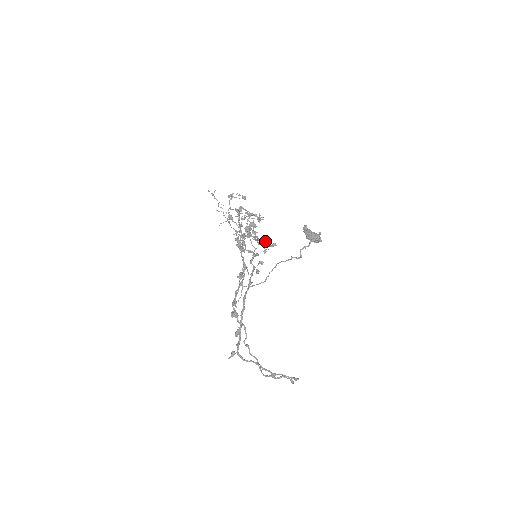
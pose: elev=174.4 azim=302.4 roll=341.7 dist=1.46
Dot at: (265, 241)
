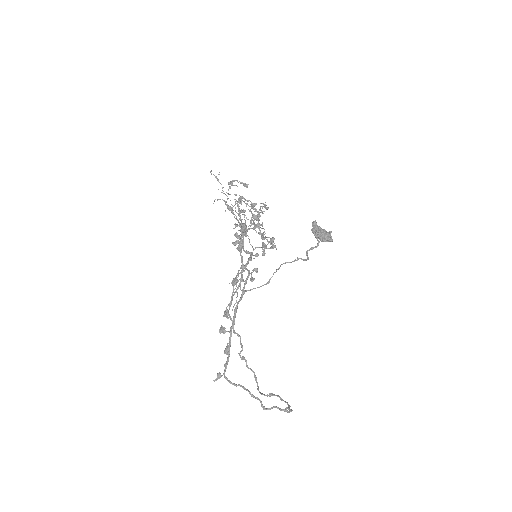
Dot at: (263, 243)
